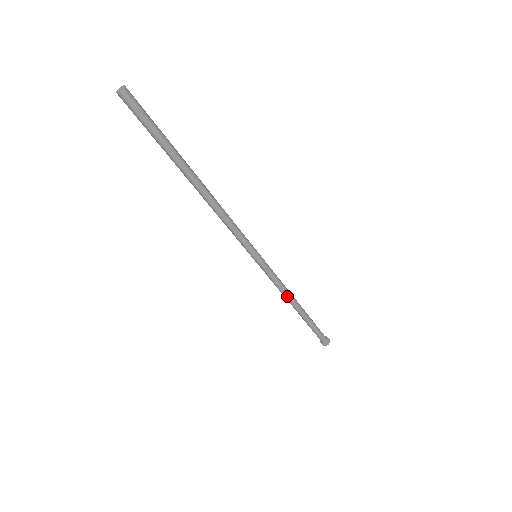
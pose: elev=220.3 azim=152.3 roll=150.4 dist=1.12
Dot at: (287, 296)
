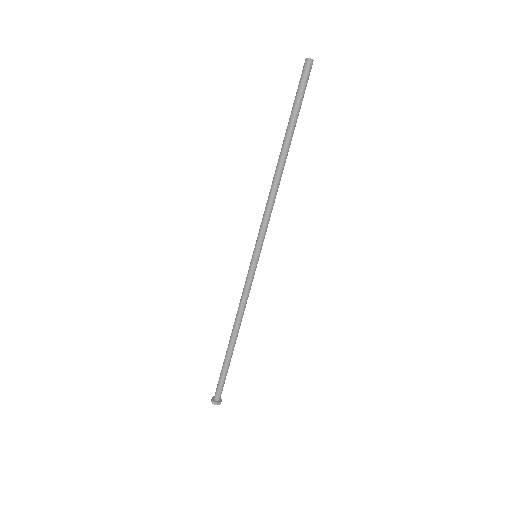
Dot at: (242, 316)
